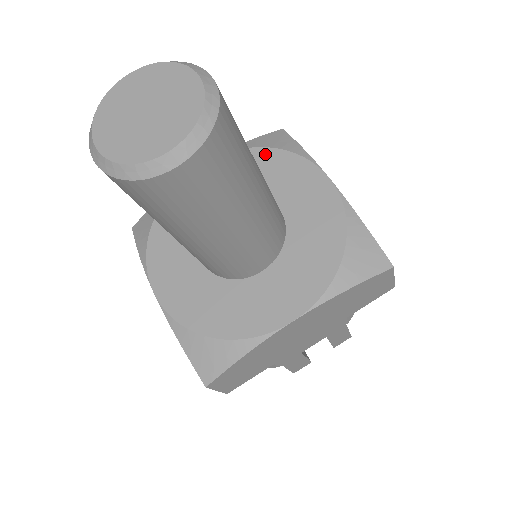
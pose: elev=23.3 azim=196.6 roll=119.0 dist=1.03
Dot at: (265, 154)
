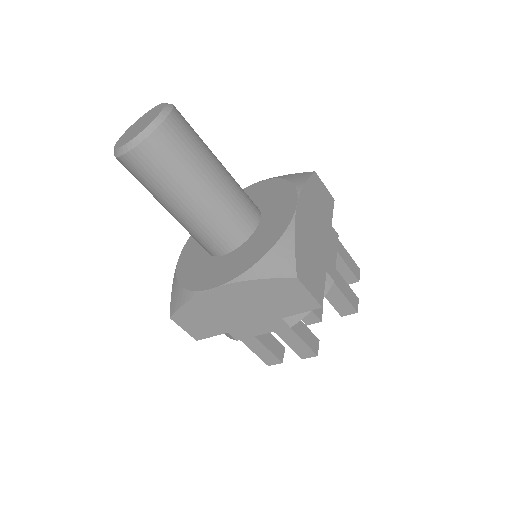
Dot at: (281, 183)
